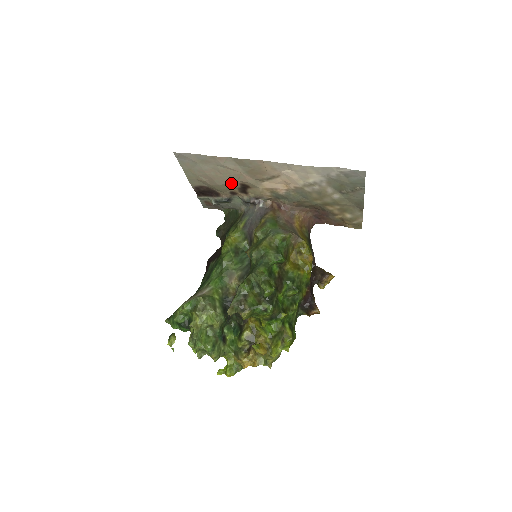
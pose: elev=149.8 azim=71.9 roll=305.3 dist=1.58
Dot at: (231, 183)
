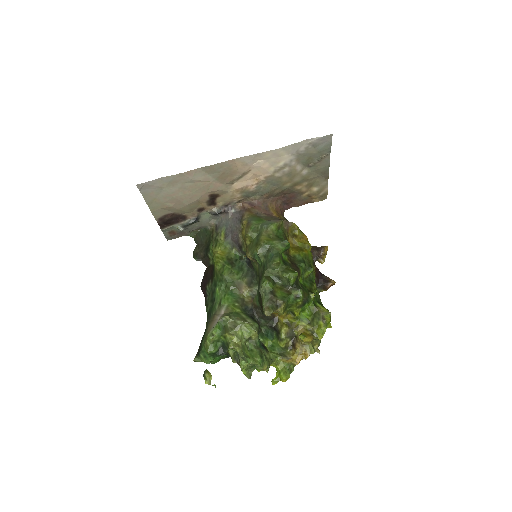
Dot at: (200, 198)
